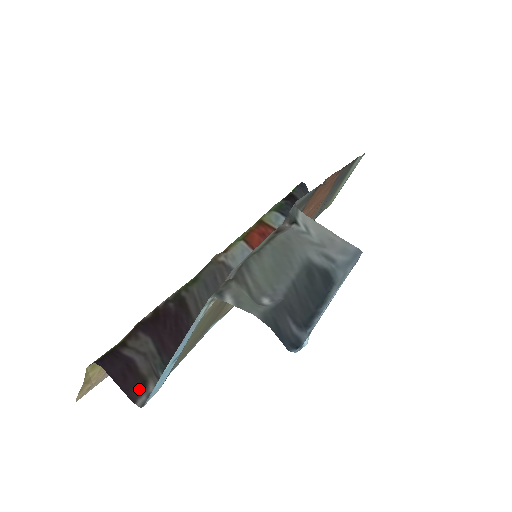
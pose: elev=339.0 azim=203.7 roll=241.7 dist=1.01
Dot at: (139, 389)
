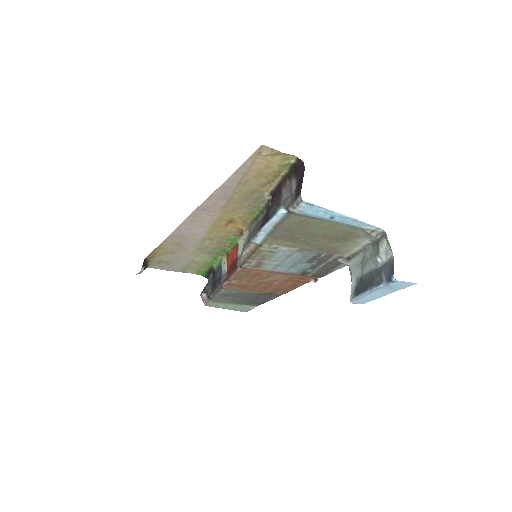
Dot at: (298, 195)
